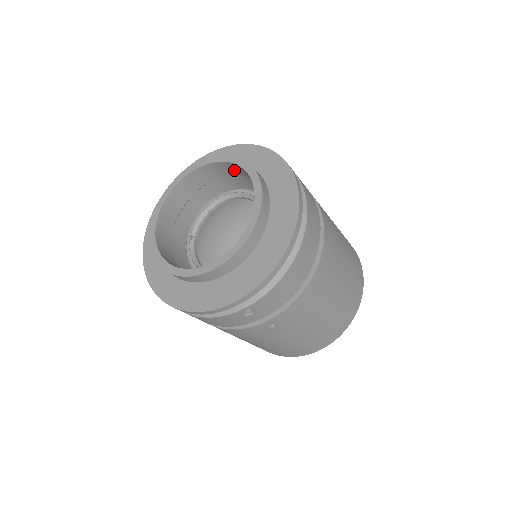
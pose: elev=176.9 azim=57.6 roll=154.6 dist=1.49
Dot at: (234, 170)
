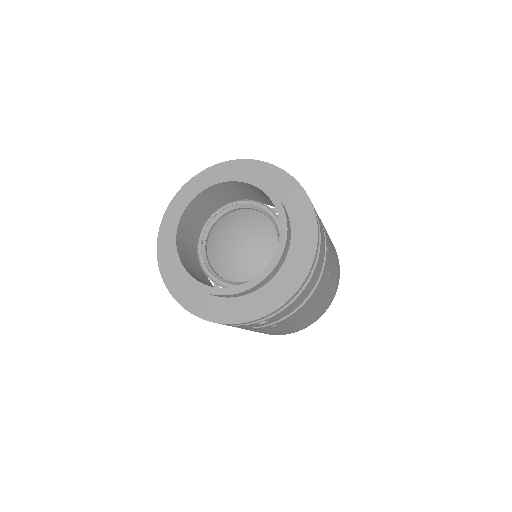
Dot at: (253, 189)
